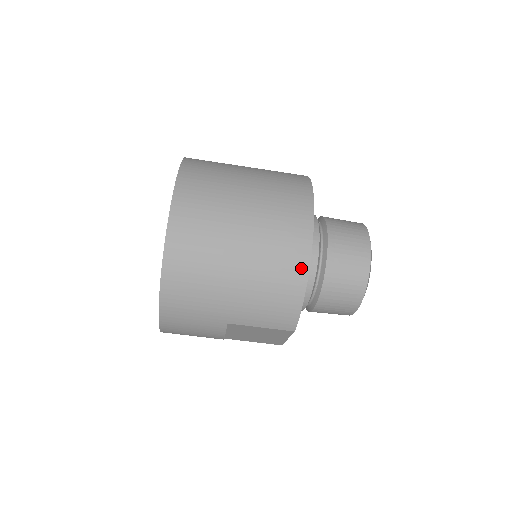
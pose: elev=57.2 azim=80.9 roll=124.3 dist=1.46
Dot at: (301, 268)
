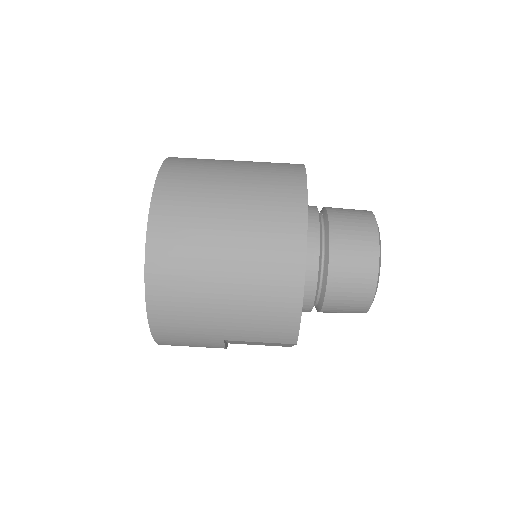
Dot at: (295, 284)
